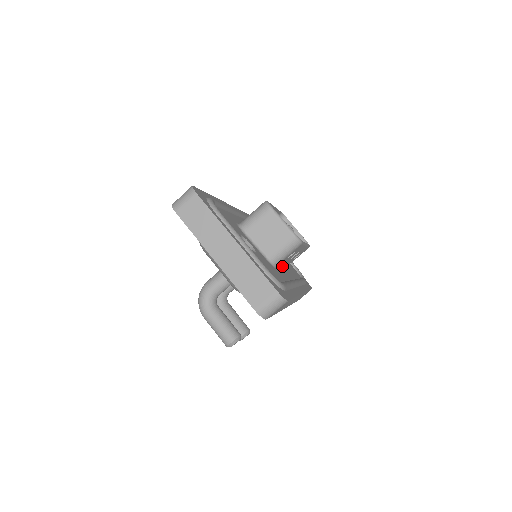
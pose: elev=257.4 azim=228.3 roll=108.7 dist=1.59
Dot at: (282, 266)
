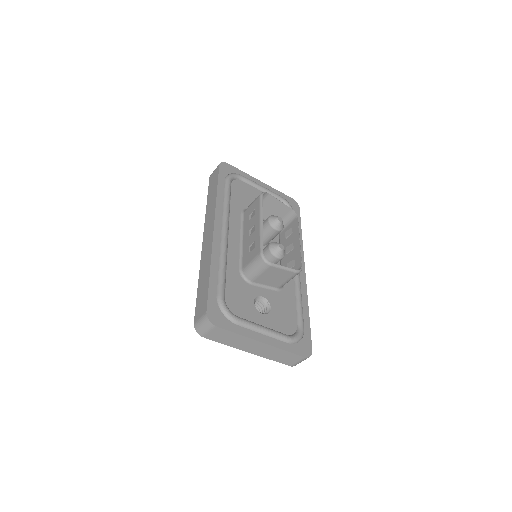
Dot at: occluded
